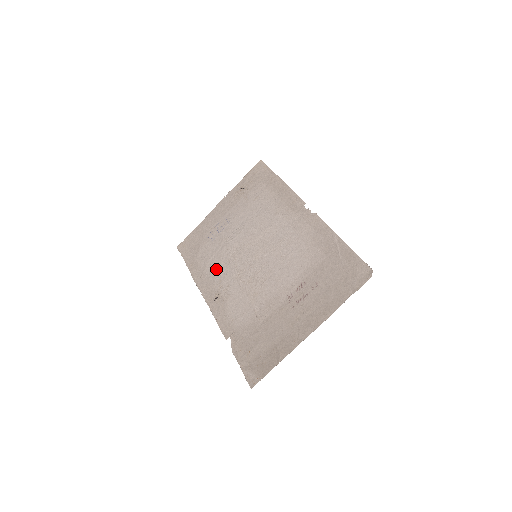
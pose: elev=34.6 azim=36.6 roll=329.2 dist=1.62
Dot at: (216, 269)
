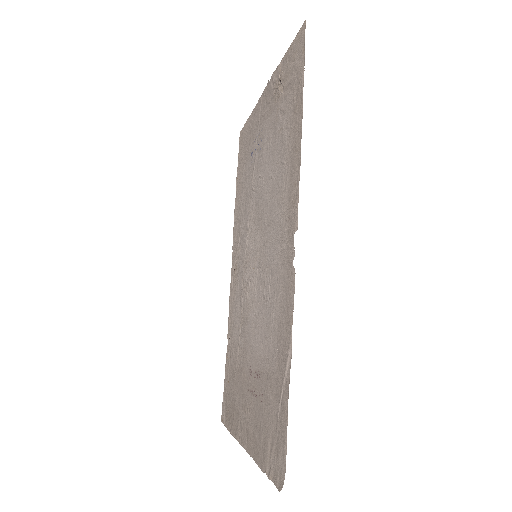
Dot at: (242, 223)
